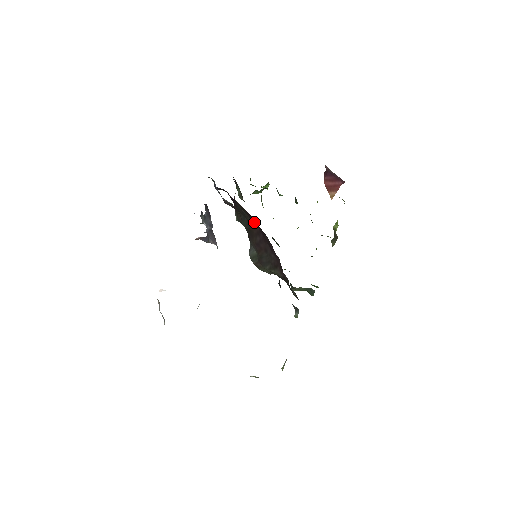
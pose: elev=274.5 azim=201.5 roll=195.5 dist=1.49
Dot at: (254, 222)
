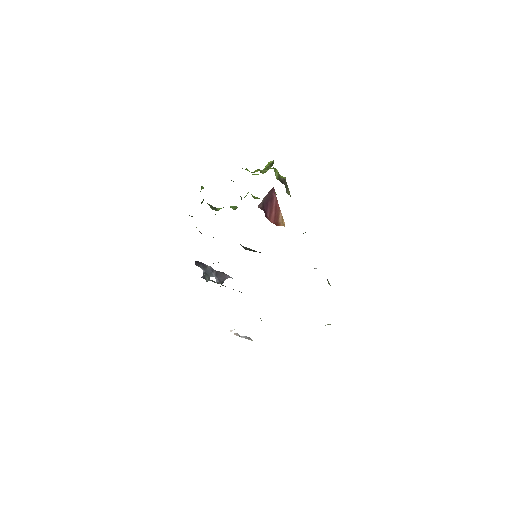
Dot at: occluded
